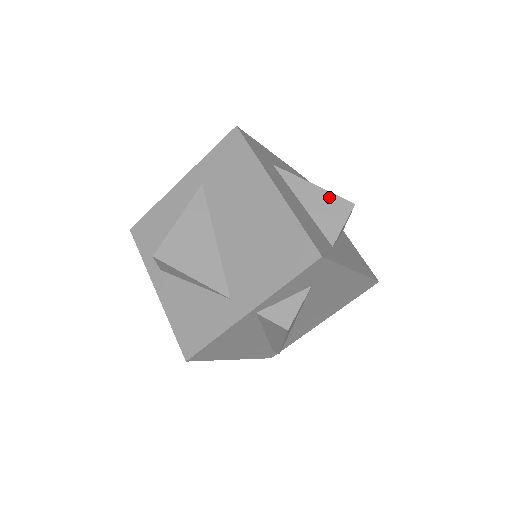
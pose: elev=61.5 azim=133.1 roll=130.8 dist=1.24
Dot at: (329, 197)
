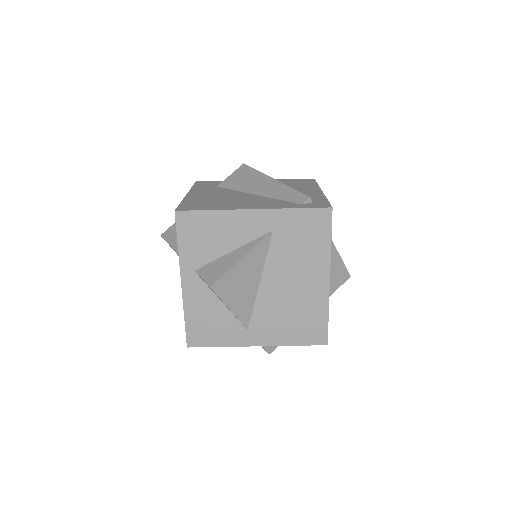
Dot at: (341, 267)
